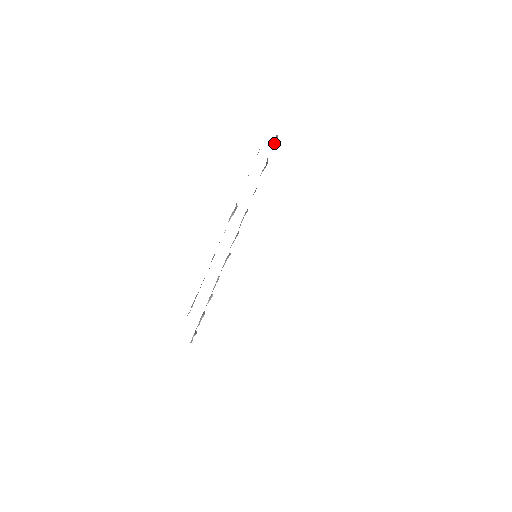
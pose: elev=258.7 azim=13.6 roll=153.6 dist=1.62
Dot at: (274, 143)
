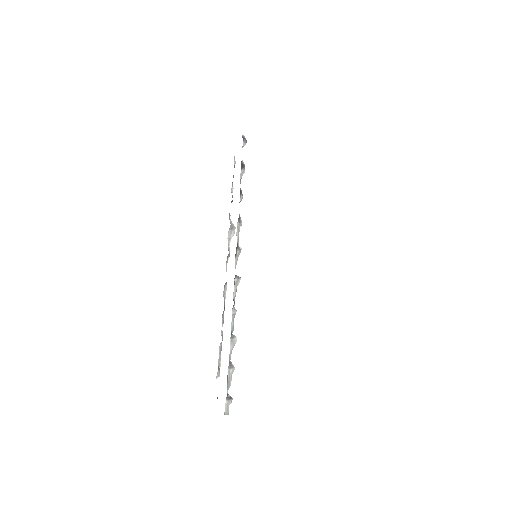
Dot at: (244, 145)
